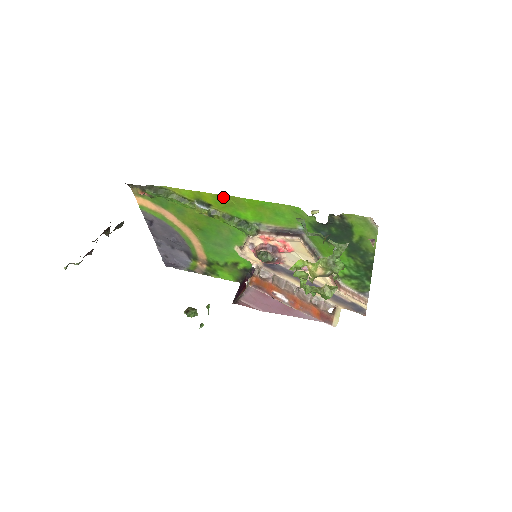
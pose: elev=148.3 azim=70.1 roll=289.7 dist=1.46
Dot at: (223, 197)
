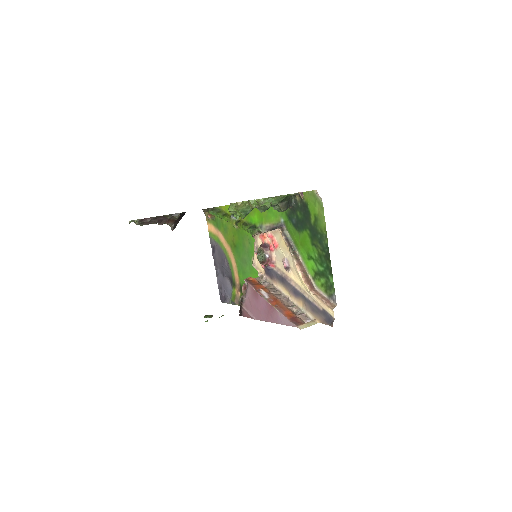
Dot at: occluded
